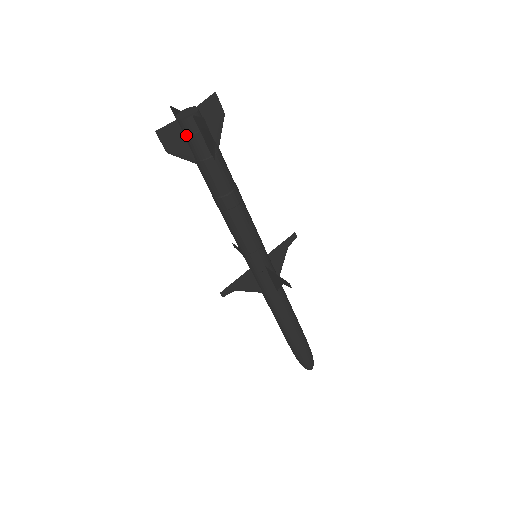
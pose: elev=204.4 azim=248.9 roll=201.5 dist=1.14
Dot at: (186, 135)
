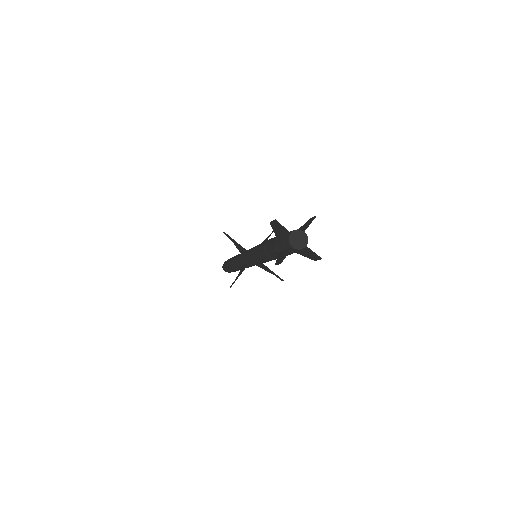
Dot at: (291, 251)
